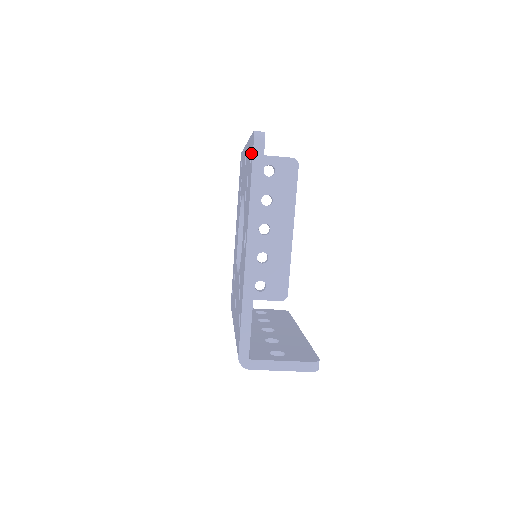
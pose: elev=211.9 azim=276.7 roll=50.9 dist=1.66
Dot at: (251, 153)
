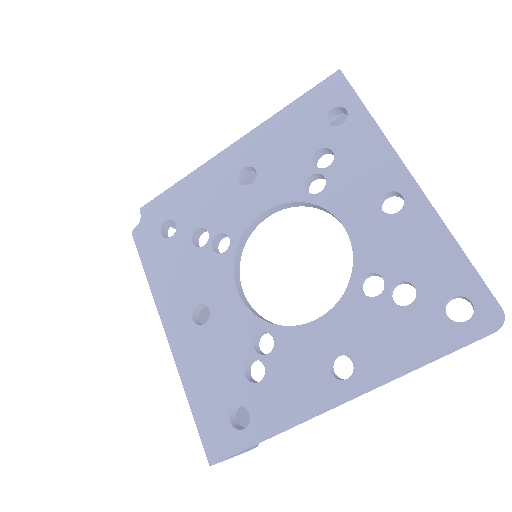
Dot at: (456, 296)
